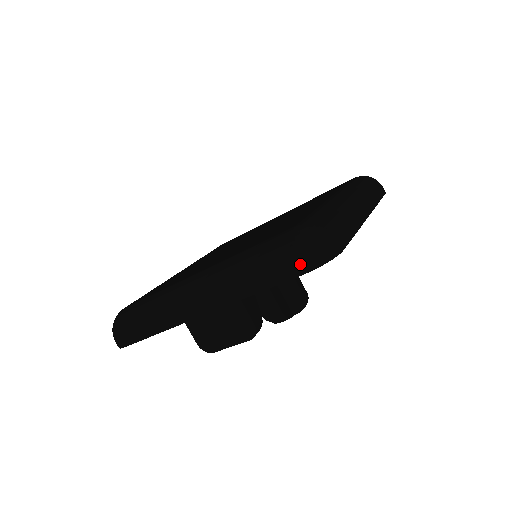
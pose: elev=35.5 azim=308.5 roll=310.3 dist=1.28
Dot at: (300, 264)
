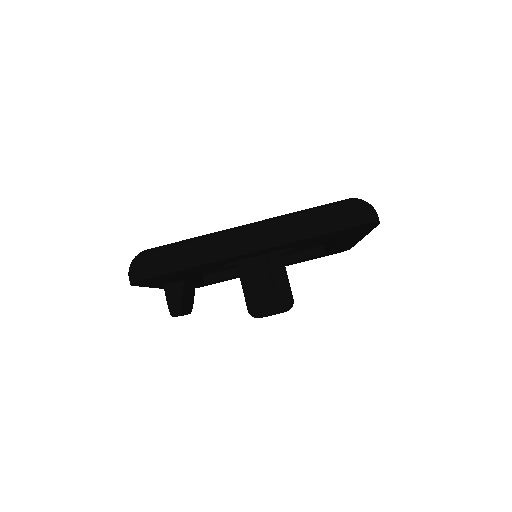
Dot at: occluded
